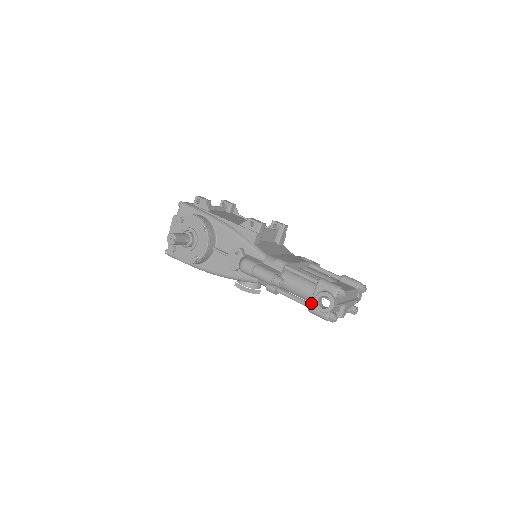
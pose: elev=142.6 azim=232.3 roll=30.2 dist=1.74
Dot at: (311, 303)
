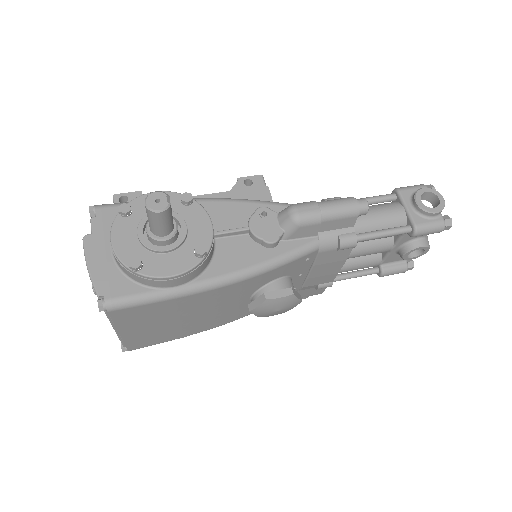
Dot at: (413, 217)
